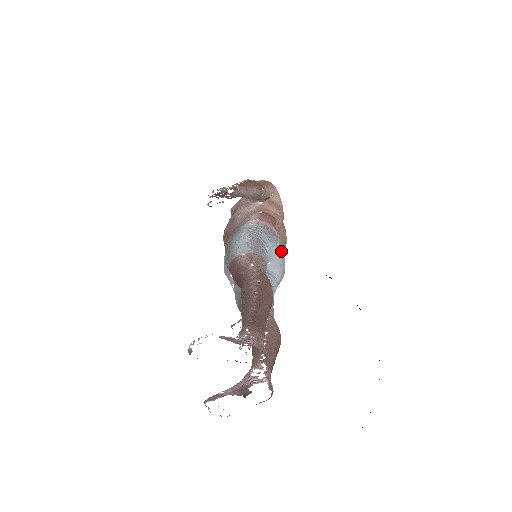
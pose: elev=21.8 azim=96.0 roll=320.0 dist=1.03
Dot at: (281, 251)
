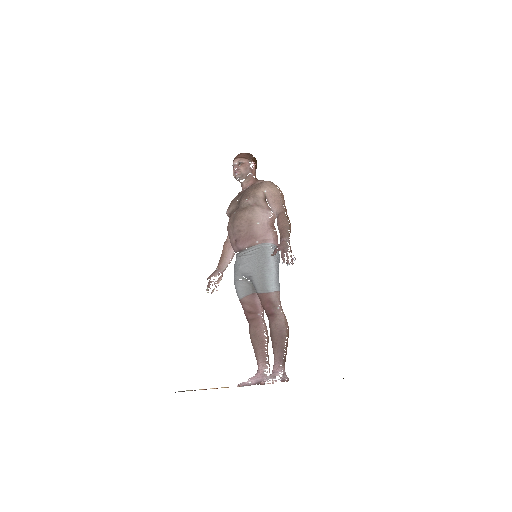
Dot at: occluded
